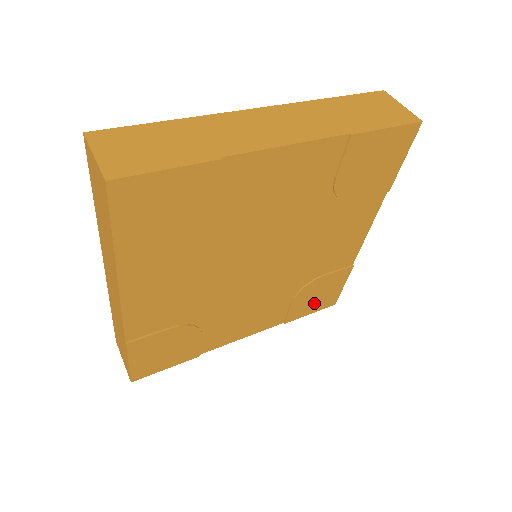
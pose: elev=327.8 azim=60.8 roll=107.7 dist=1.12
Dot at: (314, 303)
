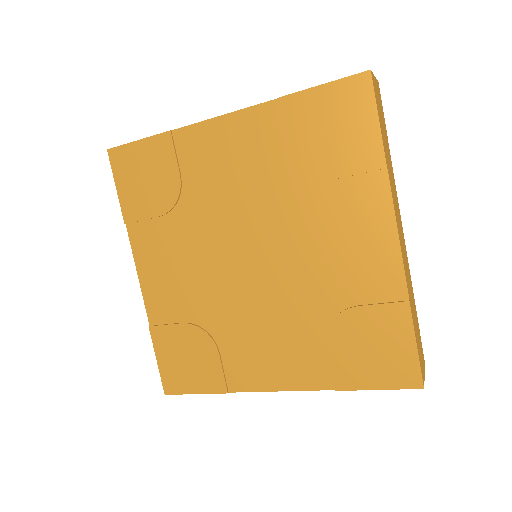
Dot at: (372, 365)
